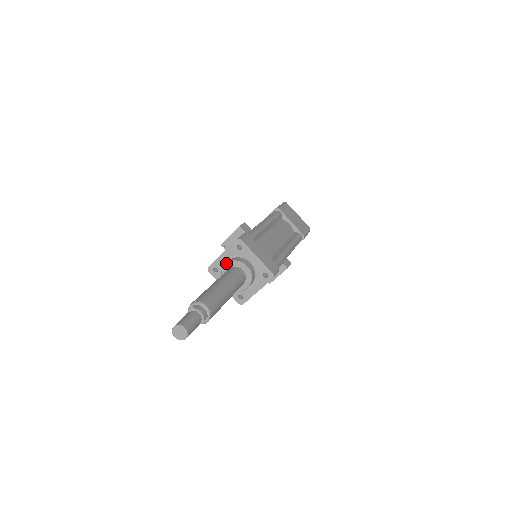
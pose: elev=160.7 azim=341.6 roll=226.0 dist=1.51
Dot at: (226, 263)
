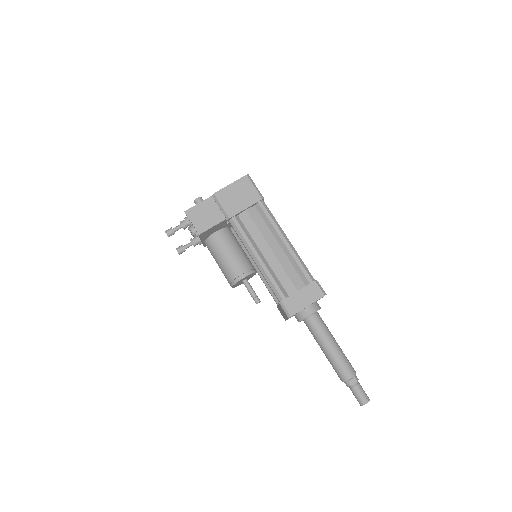
Dot at: (313, 314)
